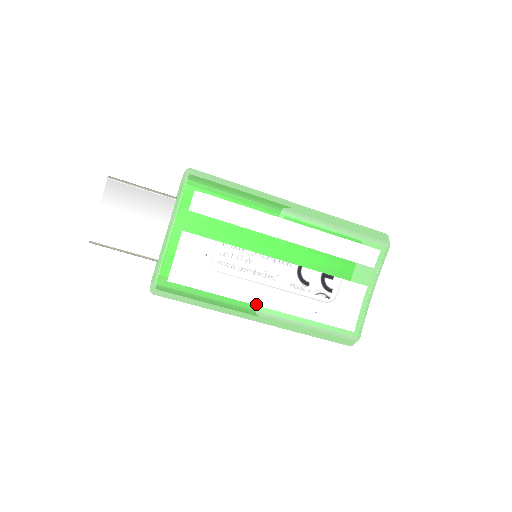
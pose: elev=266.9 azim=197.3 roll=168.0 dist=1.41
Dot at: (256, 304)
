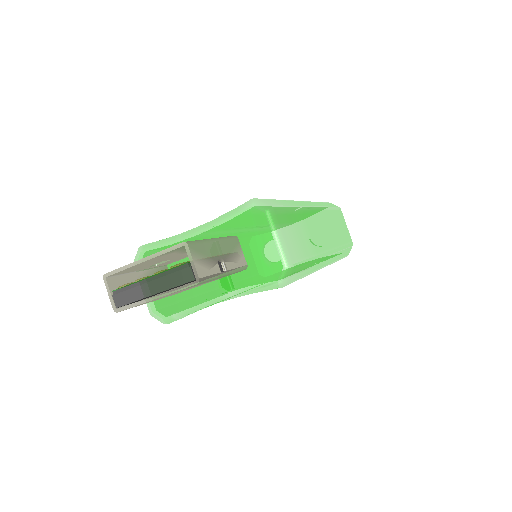
Dot at: occluded
